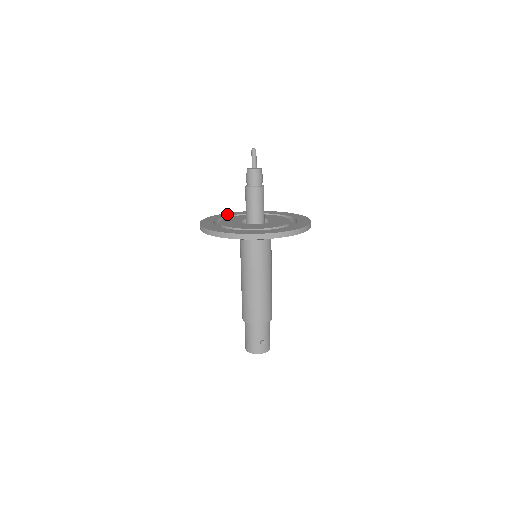
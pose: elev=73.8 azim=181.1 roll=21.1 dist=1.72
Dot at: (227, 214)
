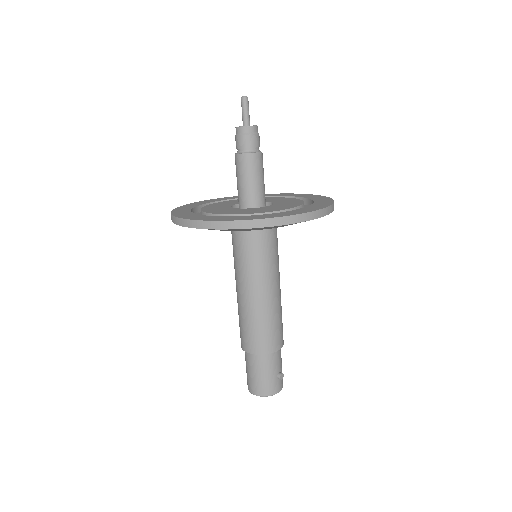
Dot at: (188, 205)
